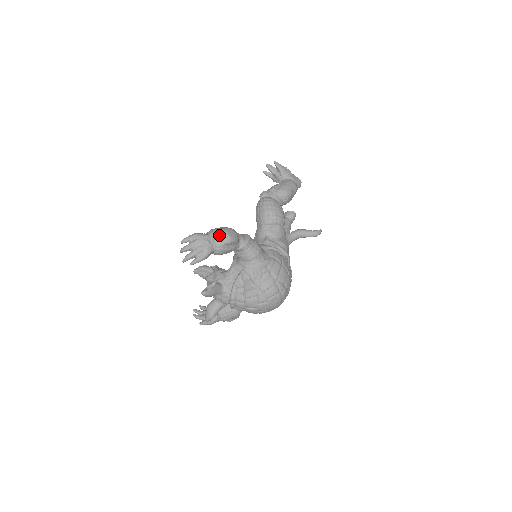
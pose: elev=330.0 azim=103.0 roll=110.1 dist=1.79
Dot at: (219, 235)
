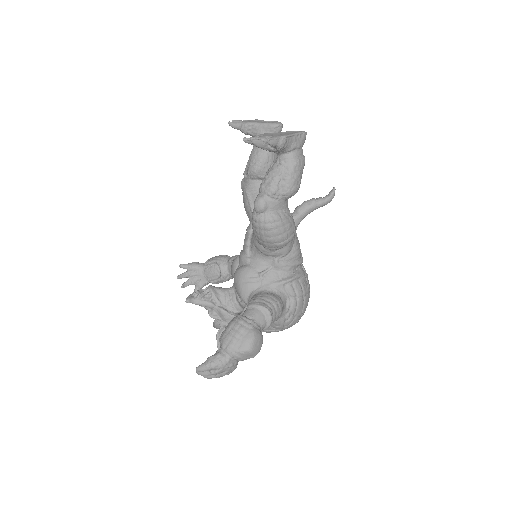
Dot at: (244, 356)
